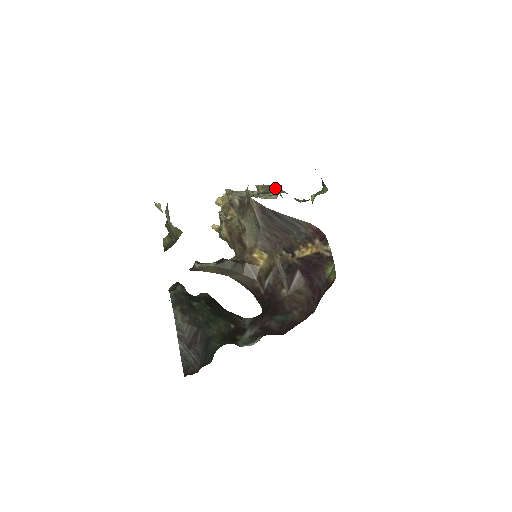
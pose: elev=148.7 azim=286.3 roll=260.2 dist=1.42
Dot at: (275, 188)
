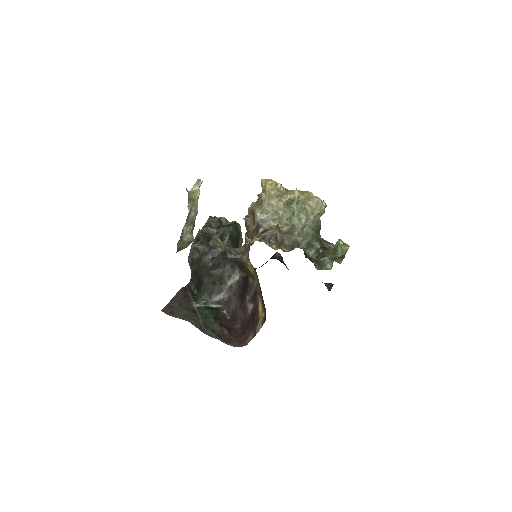
Dot at: (282, 246)
